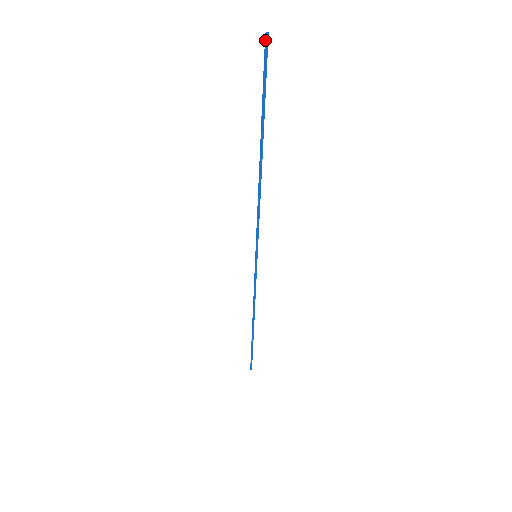
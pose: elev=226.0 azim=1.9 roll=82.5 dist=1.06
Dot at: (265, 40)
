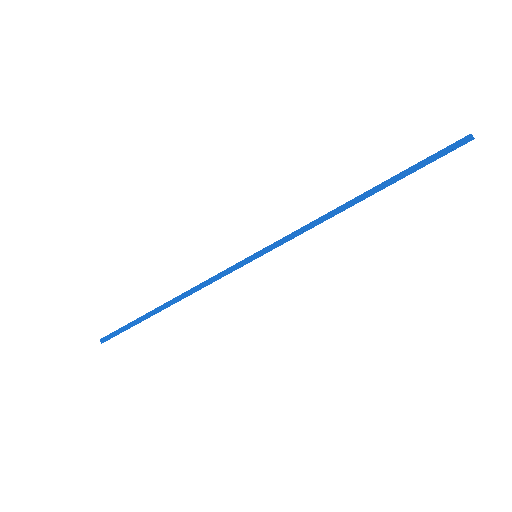
Dot at: (469, 141)
